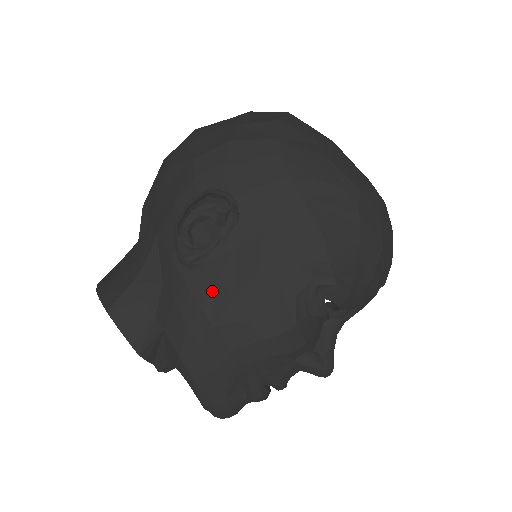
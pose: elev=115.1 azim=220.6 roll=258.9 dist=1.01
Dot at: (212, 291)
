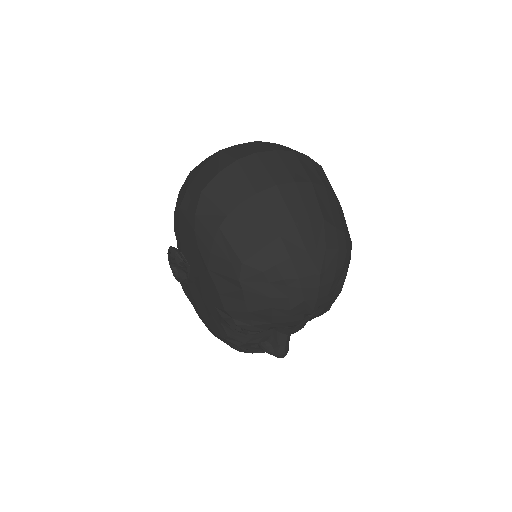
Dot at: (193, 301)
